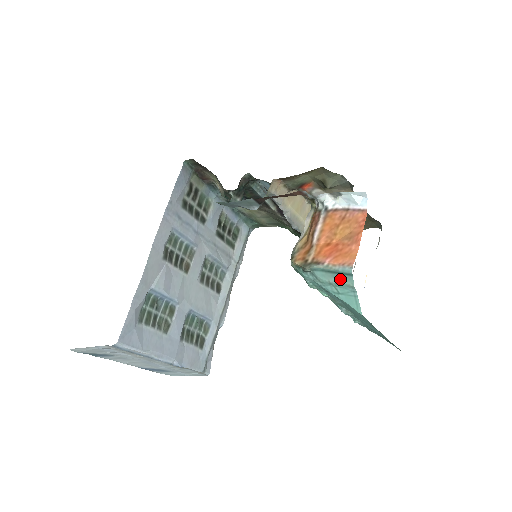
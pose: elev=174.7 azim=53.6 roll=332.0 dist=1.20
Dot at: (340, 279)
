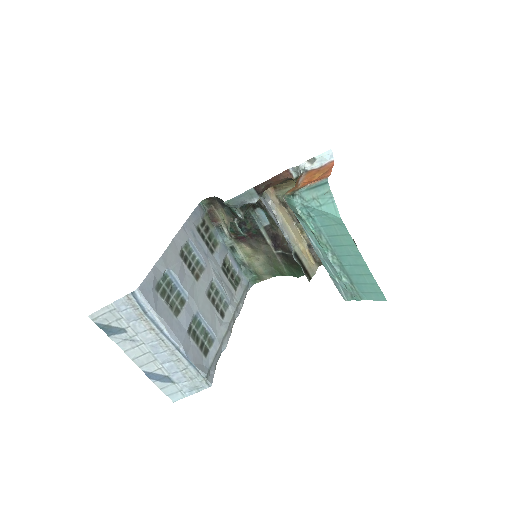
Dot at: (320, 191)
